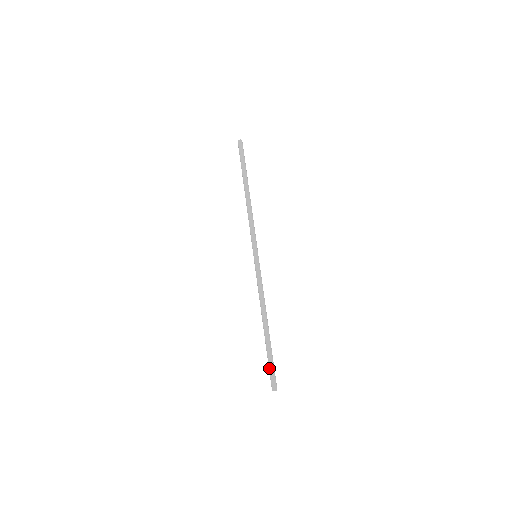
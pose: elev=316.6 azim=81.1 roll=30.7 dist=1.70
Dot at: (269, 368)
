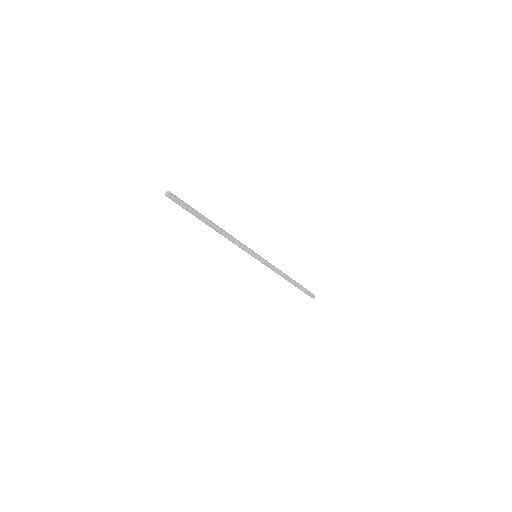
Dot at: (305, 293)
